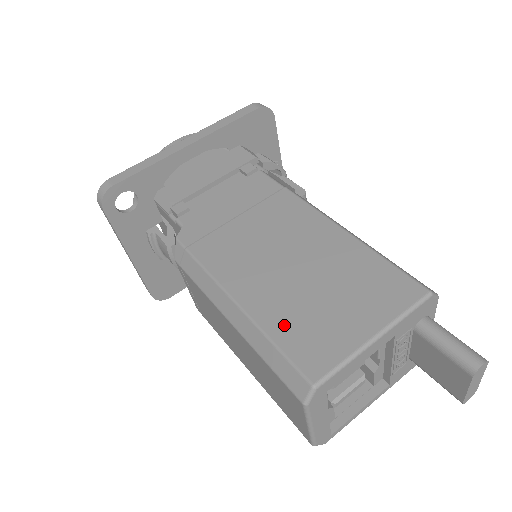
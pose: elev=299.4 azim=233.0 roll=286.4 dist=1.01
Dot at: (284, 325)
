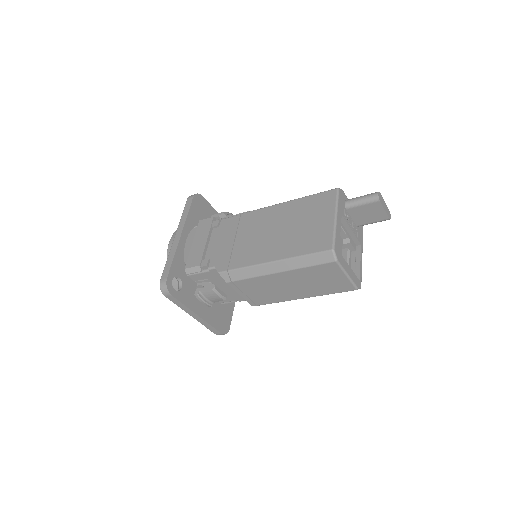
Dot at: (300, 247)
